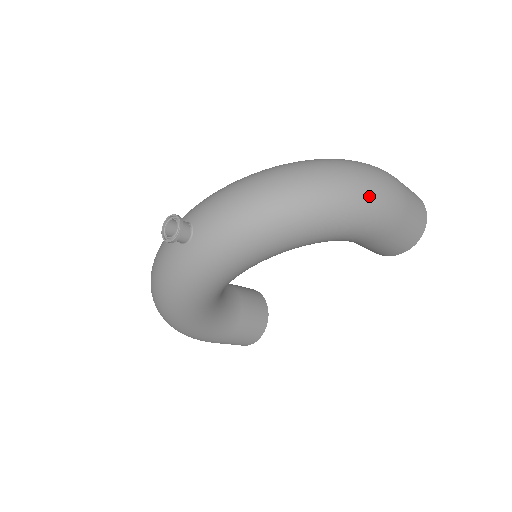
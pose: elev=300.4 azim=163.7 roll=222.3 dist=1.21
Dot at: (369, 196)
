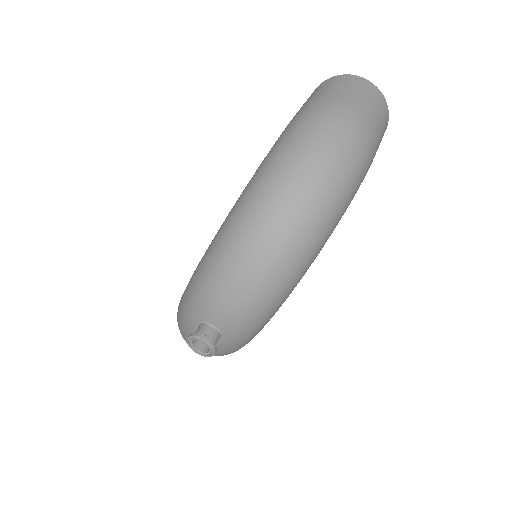
Dot at: (349, 173)
